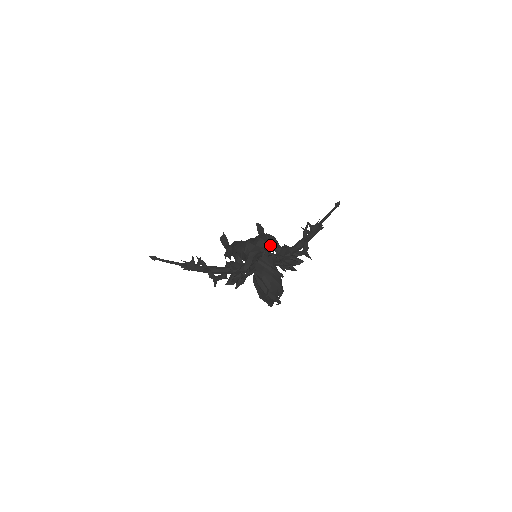
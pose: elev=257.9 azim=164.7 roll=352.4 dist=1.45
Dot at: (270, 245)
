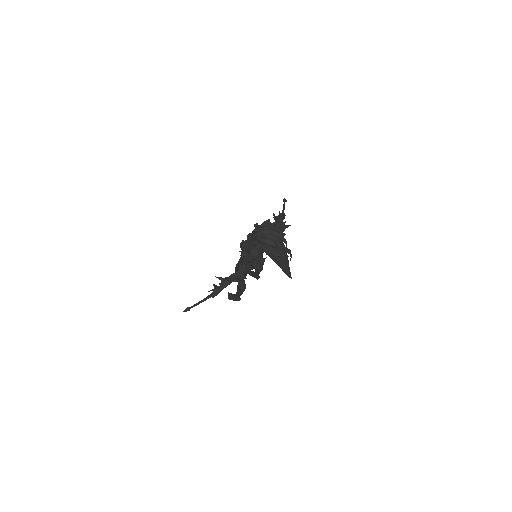
Dot at: occluded
